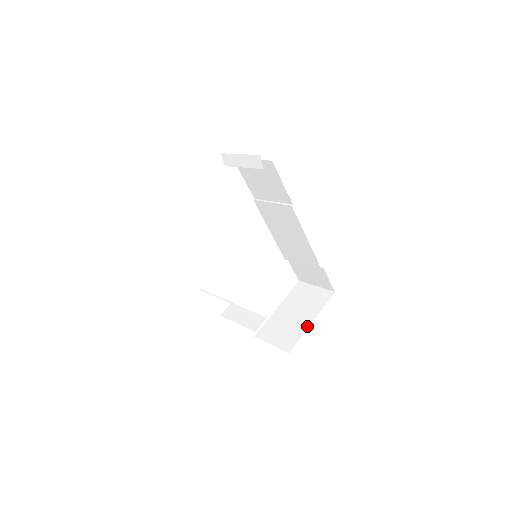
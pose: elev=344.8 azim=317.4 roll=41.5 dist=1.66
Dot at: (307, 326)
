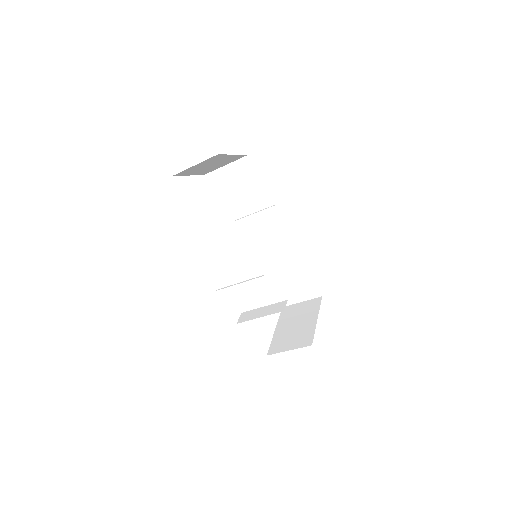
Dot at: (314, 323)
